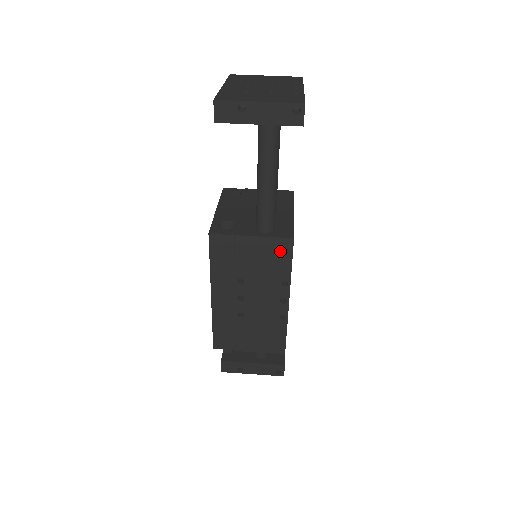
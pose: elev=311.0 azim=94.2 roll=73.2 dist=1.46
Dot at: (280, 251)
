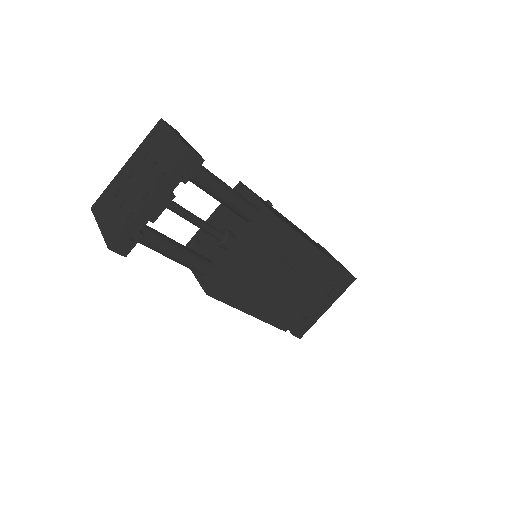
Dot at: occluded
